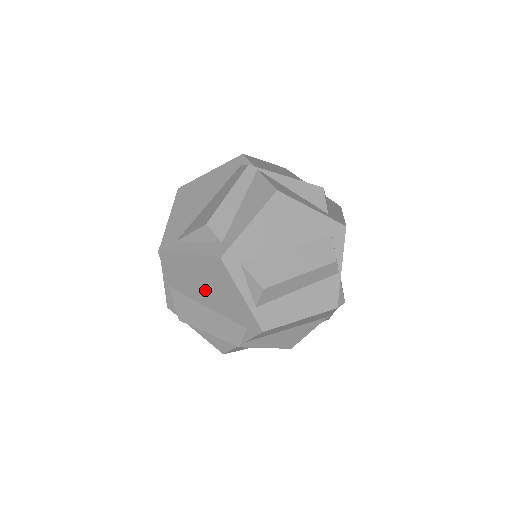
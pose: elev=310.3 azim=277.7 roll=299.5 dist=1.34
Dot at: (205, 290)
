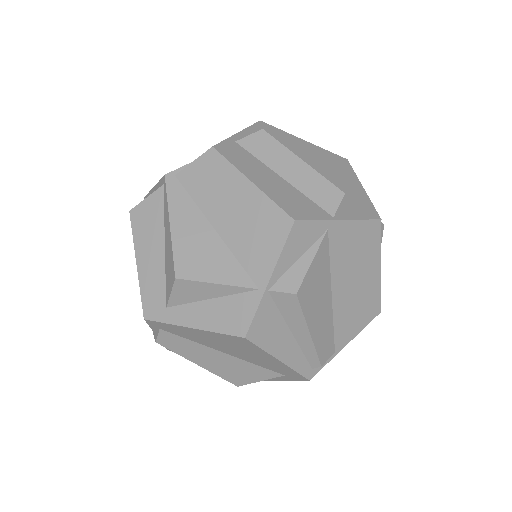
Dot at: occluded
